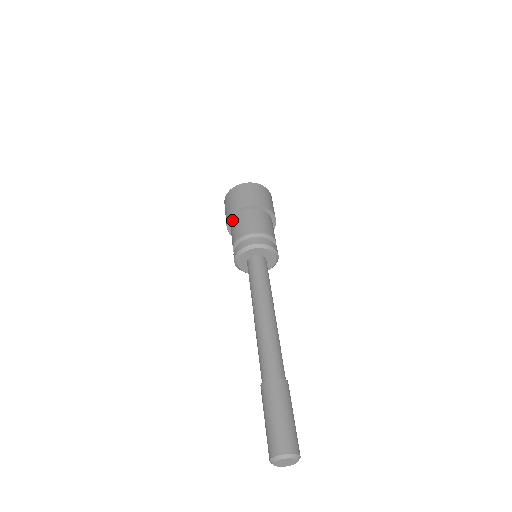
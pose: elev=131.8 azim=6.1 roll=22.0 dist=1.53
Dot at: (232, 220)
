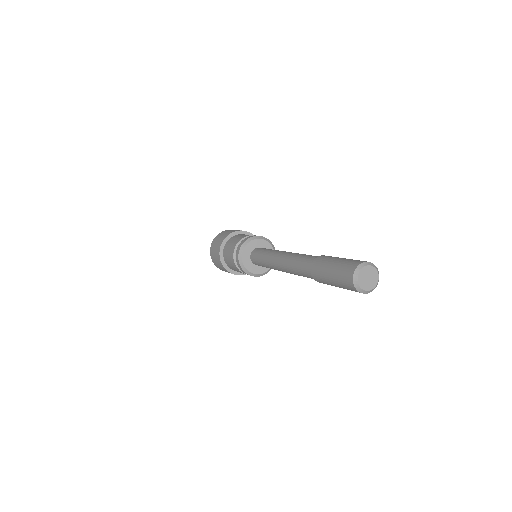
Dot at: (237, 234)
